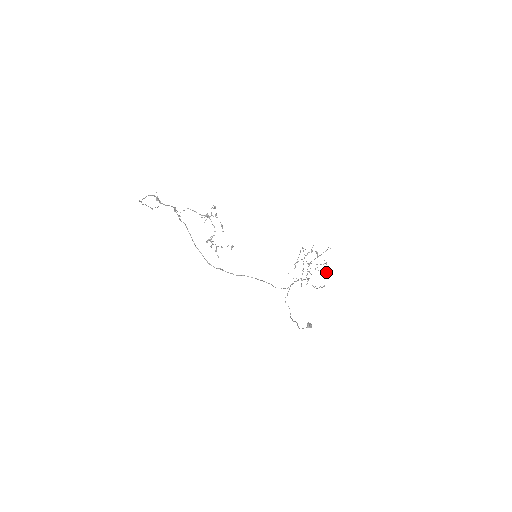
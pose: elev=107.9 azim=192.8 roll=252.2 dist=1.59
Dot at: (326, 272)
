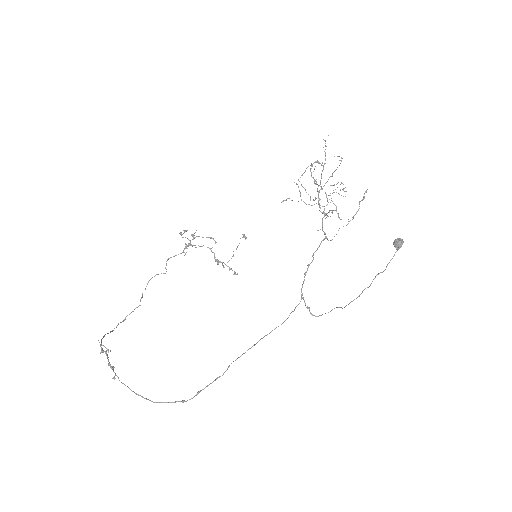
Dot at: (343, 189)
